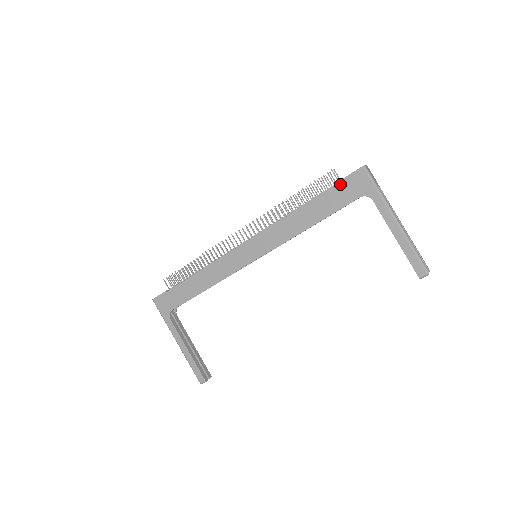
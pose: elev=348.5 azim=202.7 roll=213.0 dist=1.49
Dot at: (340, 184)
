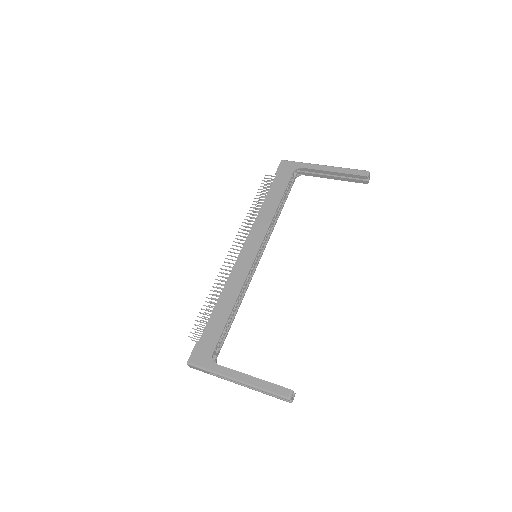
Dot at: (276, 175)
